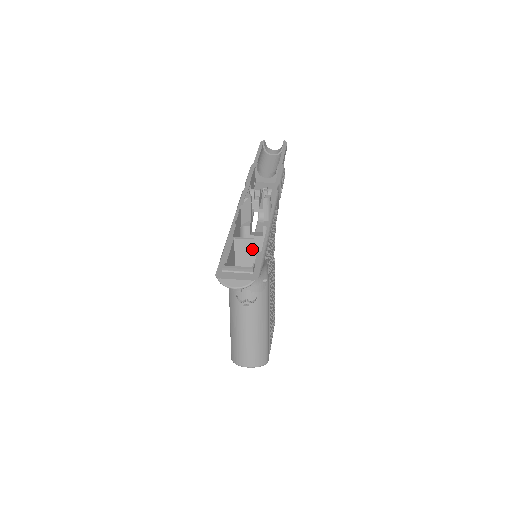
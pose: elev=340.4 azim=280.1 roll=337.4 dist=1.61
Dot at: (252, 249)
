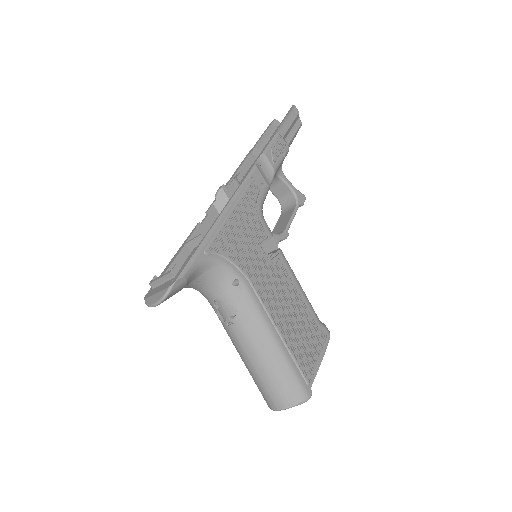
Dot at: occluded
